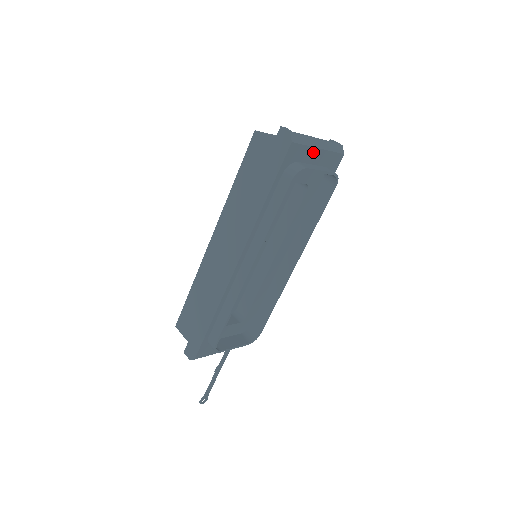
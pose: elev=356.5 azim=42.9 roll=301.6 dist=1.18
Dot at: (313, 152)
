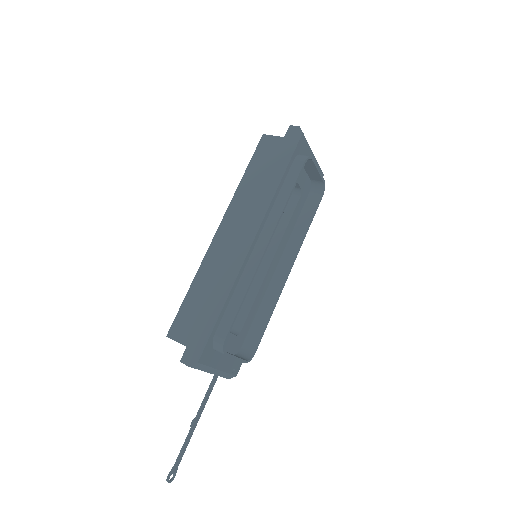
Dot at: (310, 155)
